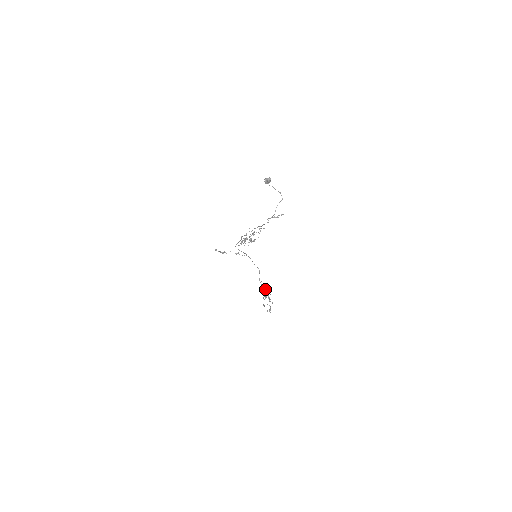
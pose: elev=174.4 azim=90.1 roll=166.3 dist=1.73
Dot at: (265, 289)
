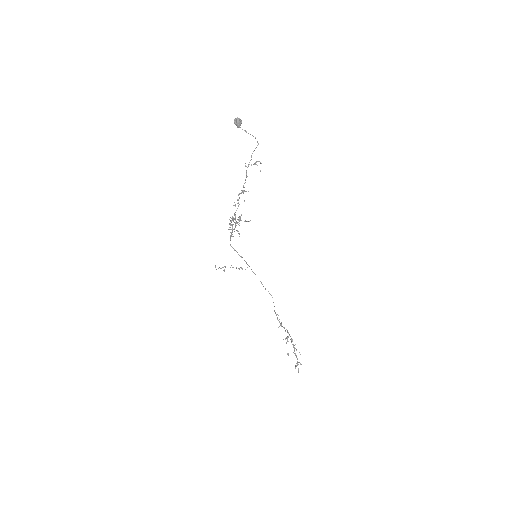
Dot at: occluded
